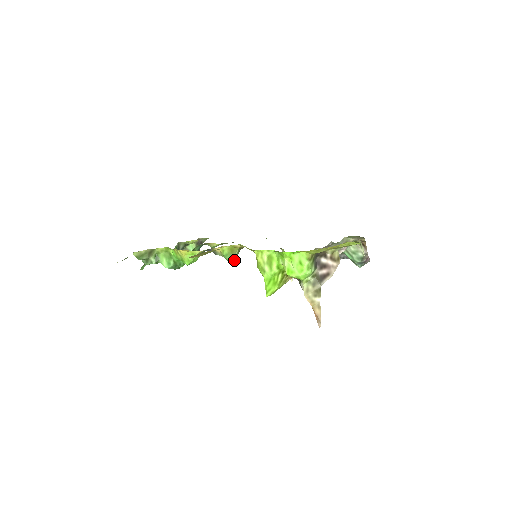
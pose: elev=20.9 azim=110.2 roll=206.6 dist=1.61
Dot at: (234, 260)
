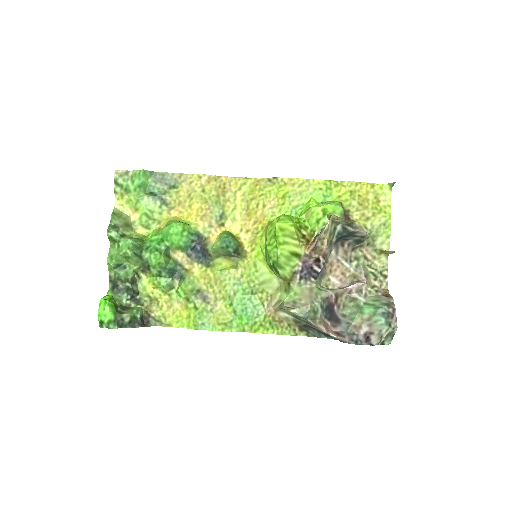
Dot at: (231, 241)
